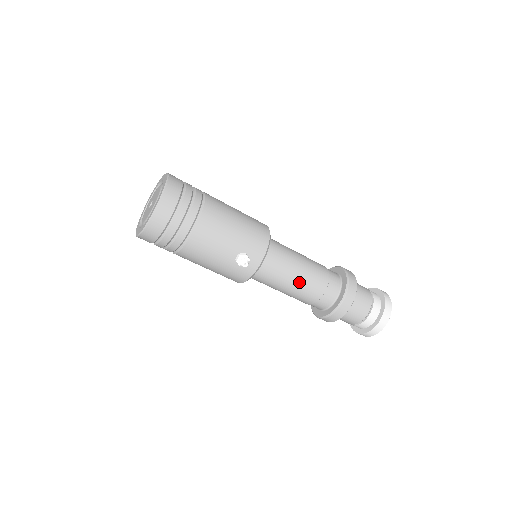
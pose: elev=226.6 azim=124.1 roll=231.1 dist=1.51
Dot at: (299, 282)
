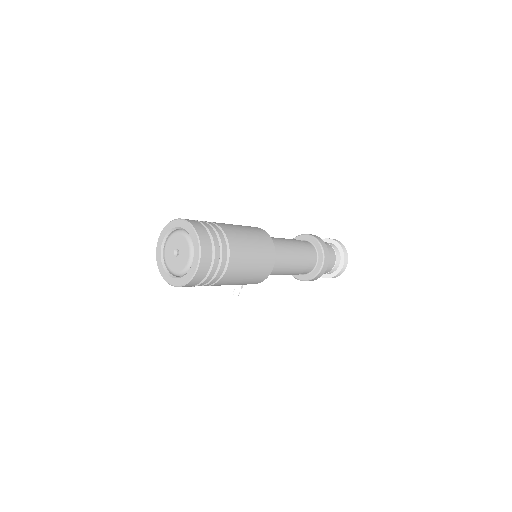
Dot at: occluded
